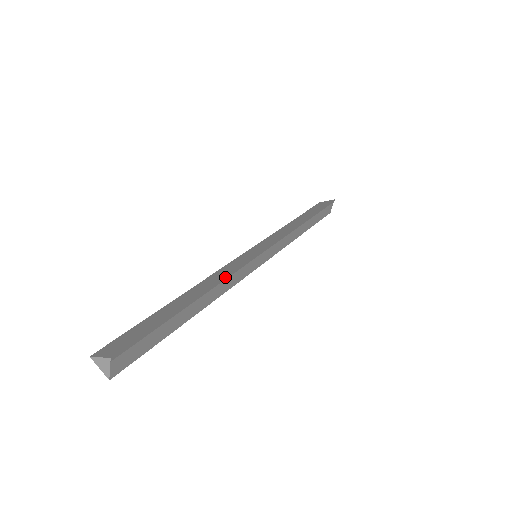
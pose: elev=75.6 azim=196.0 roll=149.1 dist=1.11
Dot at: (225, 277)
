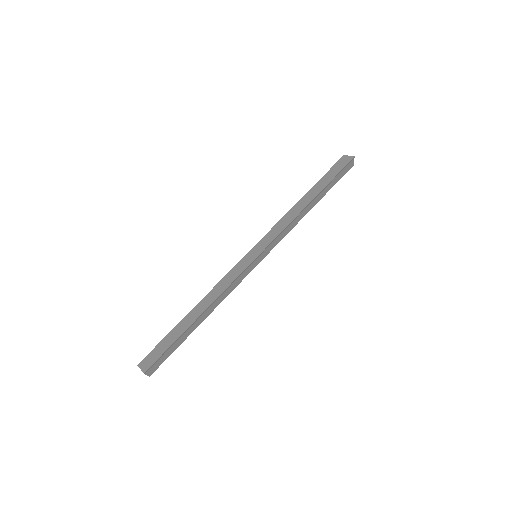
Dot at: (221, 294)
